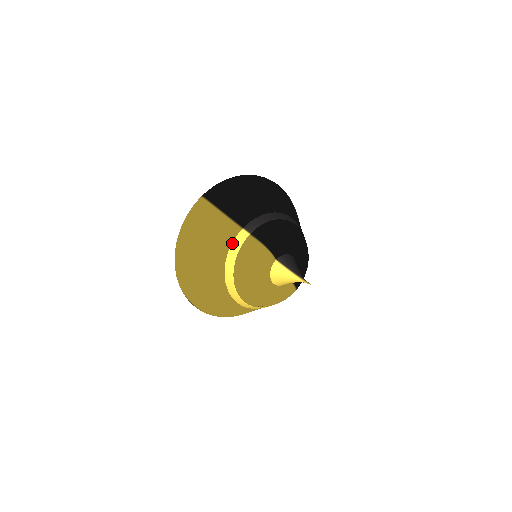
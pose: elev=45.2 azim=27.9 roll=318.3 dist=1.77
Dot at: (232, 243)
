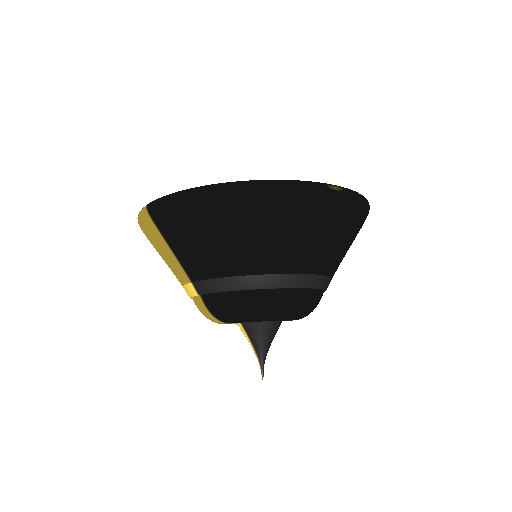
Dot at: (183, 286)
